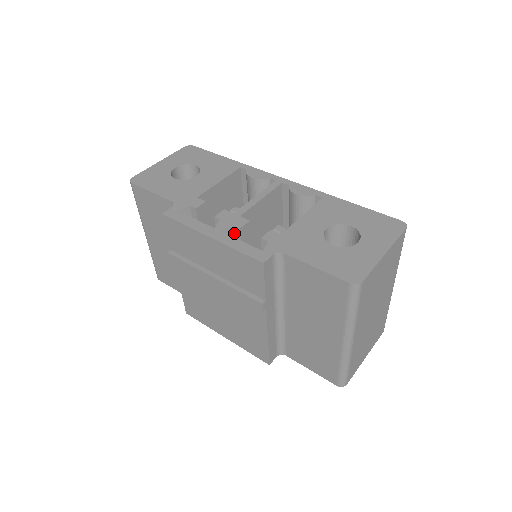
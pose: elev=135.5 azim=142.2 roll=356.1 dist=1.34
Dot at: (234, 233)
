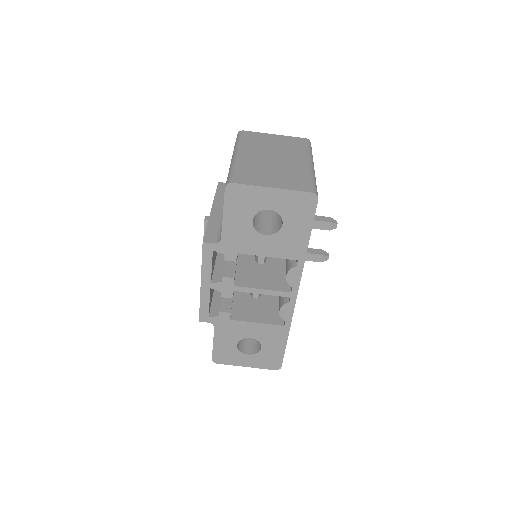
Dot at: occluded
